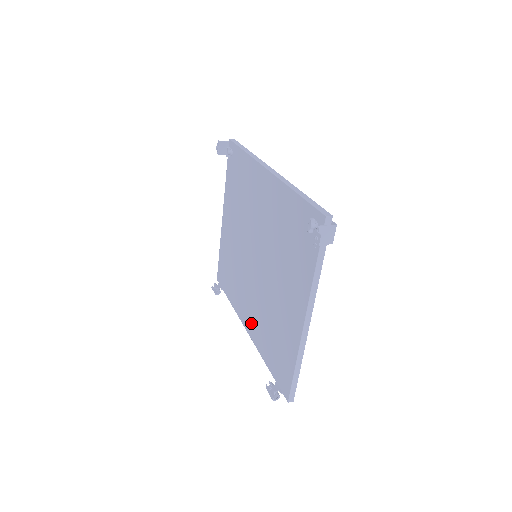
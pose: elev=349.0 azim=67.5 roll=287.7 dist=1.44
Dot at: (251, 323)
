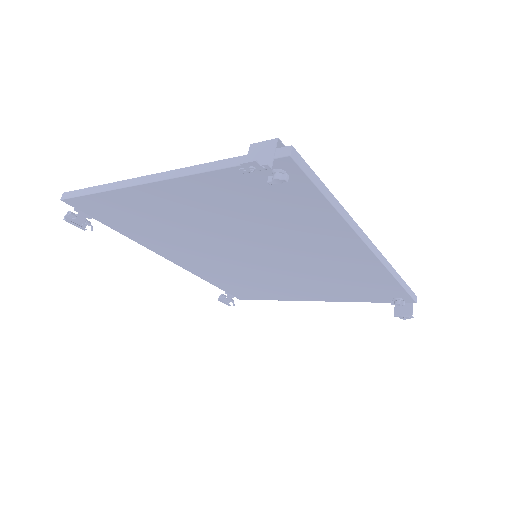
Dot at: (192, 265)
